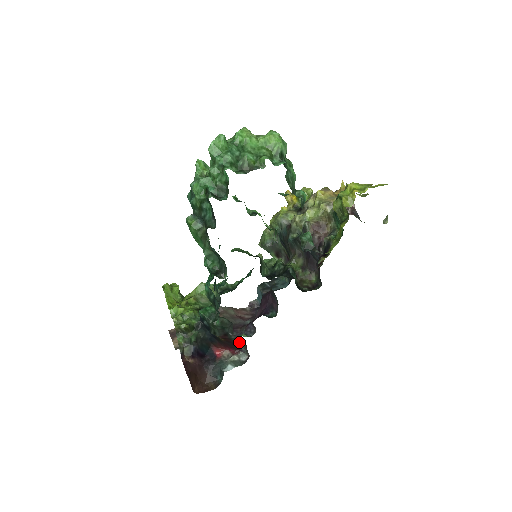
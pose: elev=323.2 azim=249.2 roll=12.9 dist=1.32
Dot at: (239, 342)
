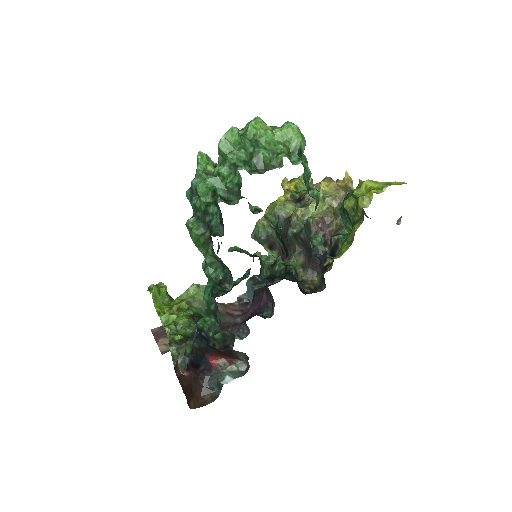
Dot at: (240, 353)
